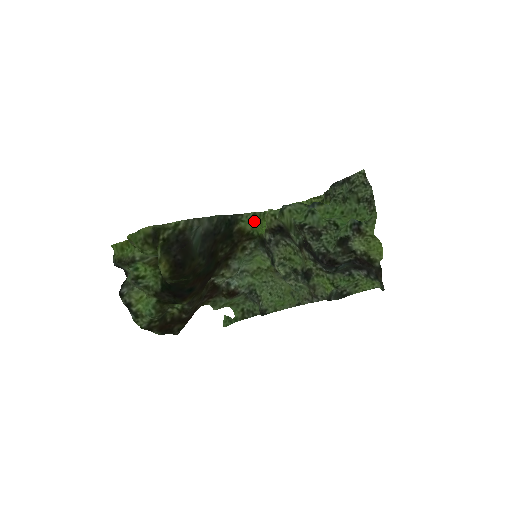
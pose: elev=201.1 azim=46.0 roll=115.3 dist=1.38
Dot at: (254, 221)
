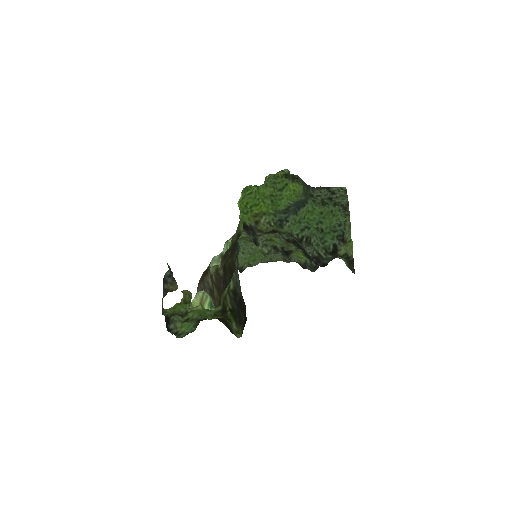
Dot at: (239, 215)
